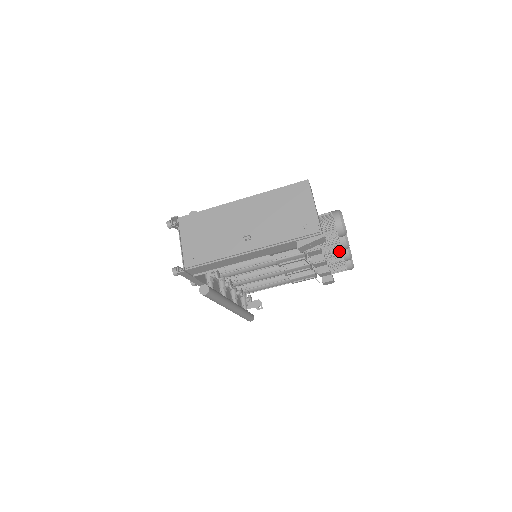
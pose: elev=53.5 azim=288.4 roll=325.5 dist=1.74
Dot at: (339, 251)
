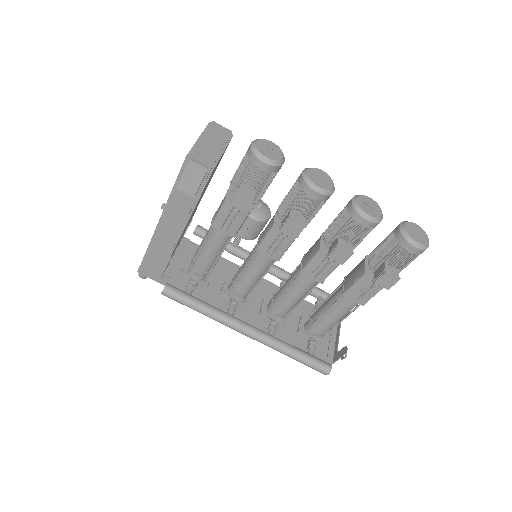
Dot at: (345, 213)
